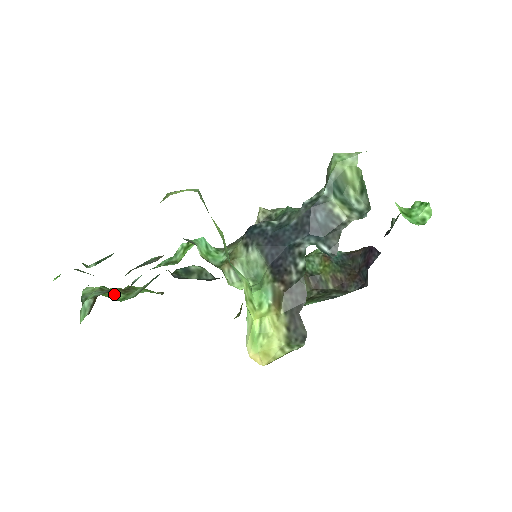
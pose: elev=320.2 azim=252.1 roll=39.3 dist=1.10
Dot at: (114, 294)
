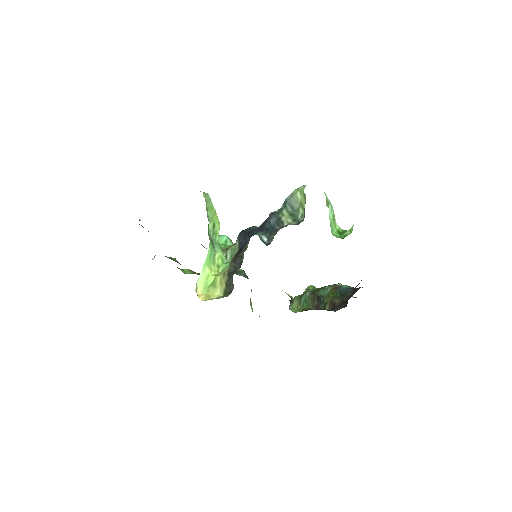
Dot at: (187, 271)
